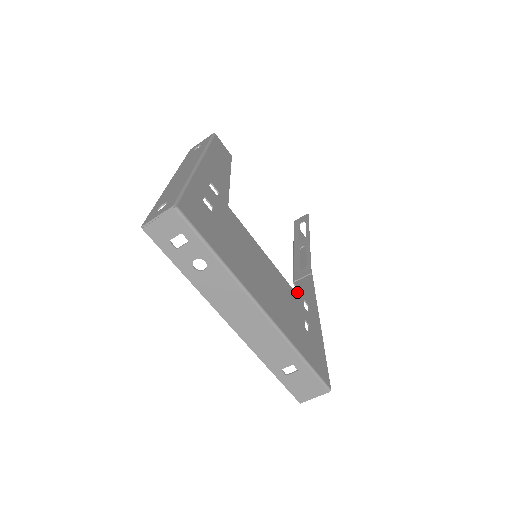
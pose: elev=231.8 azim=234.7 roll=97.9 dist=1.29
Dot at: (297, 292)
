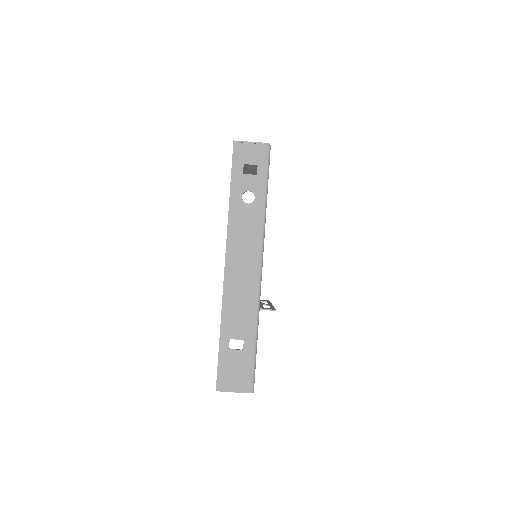
Dot at: occluded
